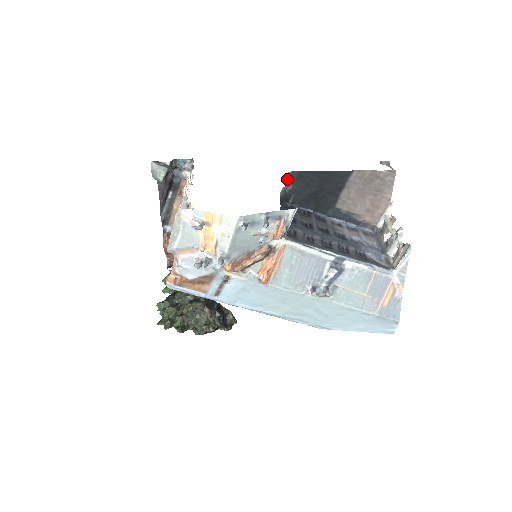
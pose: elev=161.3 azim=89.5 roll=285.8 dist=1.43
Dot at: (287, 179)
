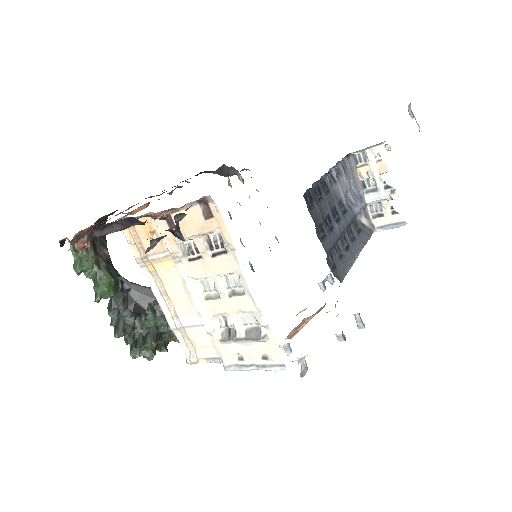
Dot at: occluded
